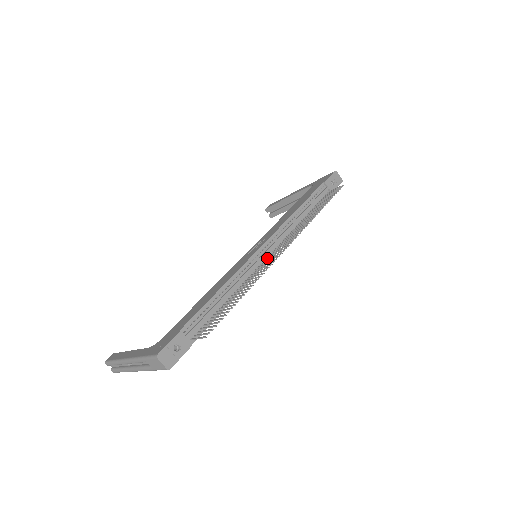
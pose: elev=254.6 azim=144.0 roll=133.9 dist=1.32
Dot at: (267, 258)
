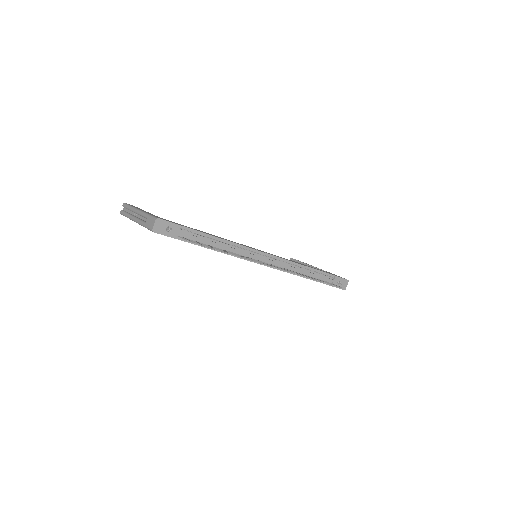
Dot at: (260, 261)
